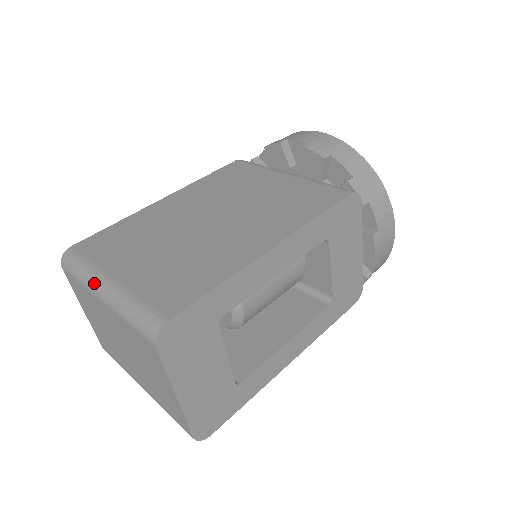
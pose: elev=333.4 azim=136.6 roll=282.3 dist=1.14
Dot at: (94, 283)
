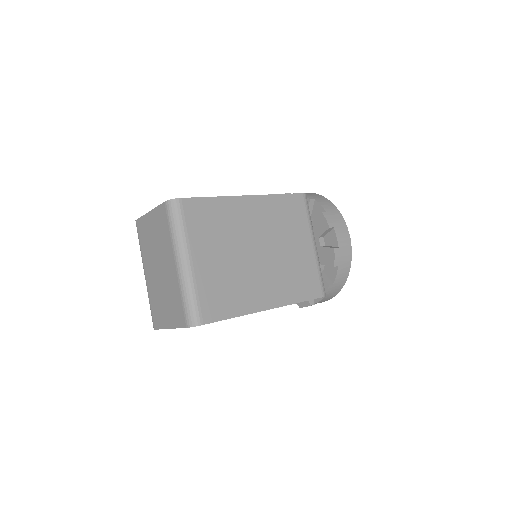
Dot at: (180, 251)
